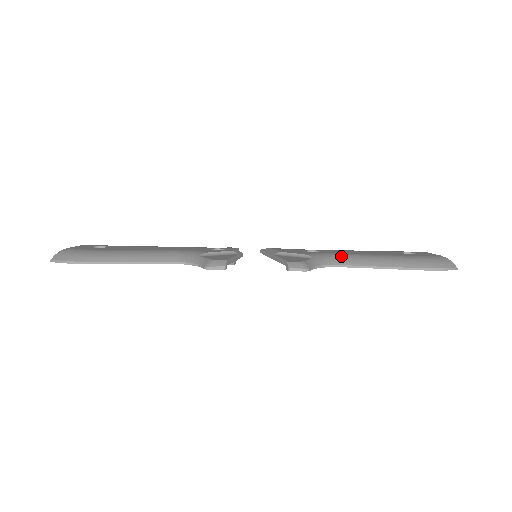
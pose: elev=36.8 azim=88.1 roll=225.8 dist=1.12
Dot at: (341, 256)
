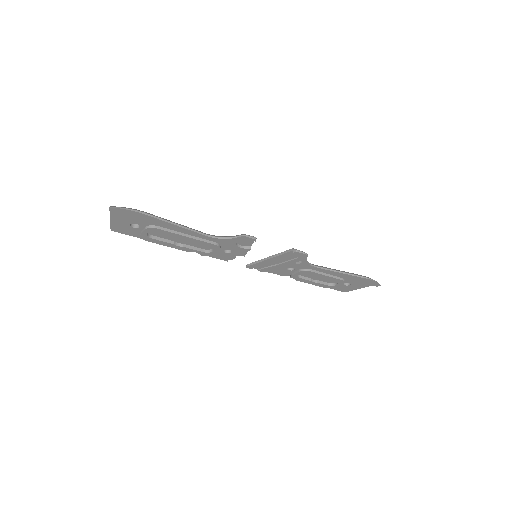
Dot at: occluded
